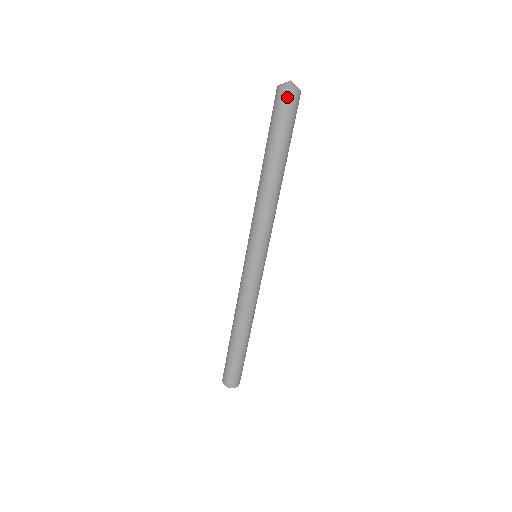
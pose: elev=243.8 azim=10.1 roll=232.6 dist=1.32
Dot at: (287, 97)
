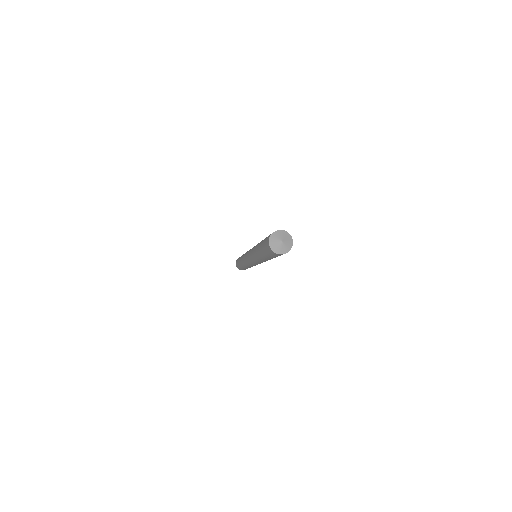
Dot at: occluded
